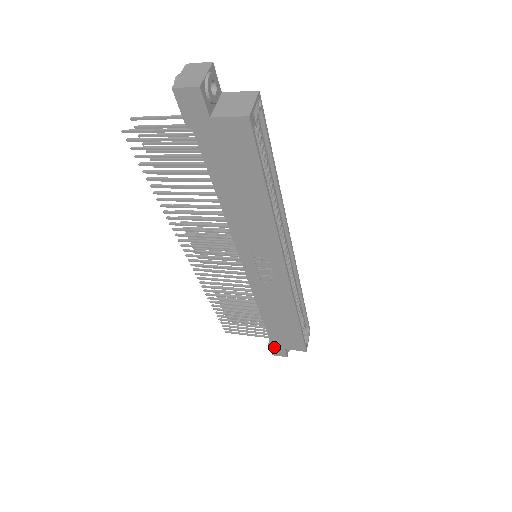
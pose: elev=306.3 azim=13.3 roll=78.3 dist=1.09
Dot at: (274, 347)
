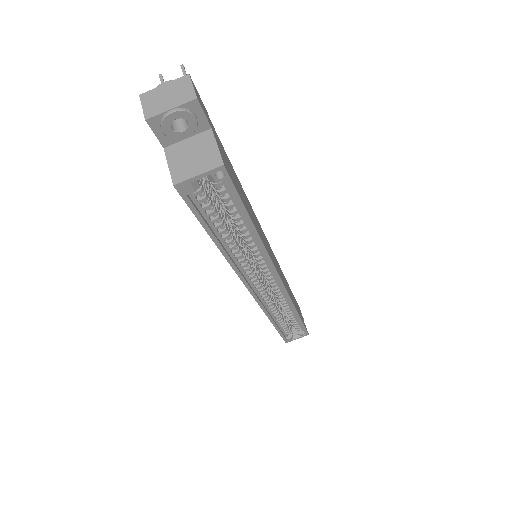
Dot at: occluded
